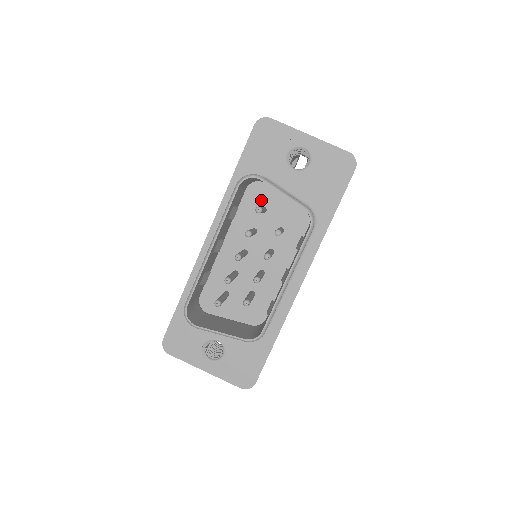
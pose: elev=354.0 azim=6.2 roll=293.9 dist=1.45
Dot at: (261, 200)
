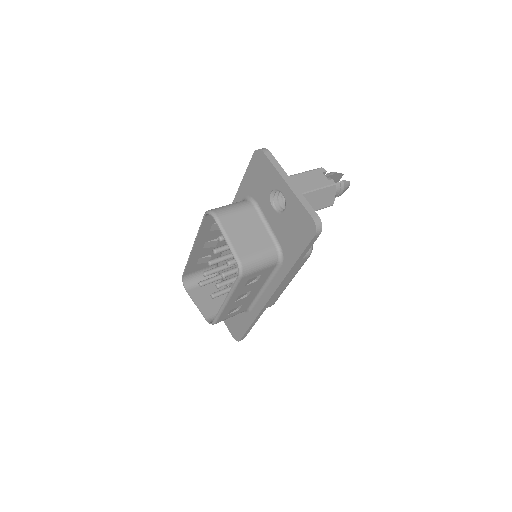
Dot at: occluded
